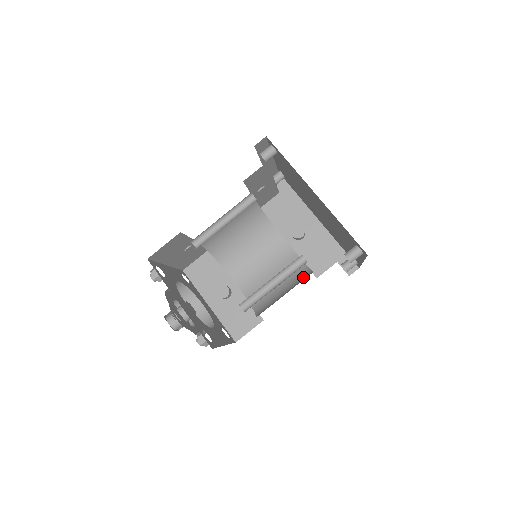
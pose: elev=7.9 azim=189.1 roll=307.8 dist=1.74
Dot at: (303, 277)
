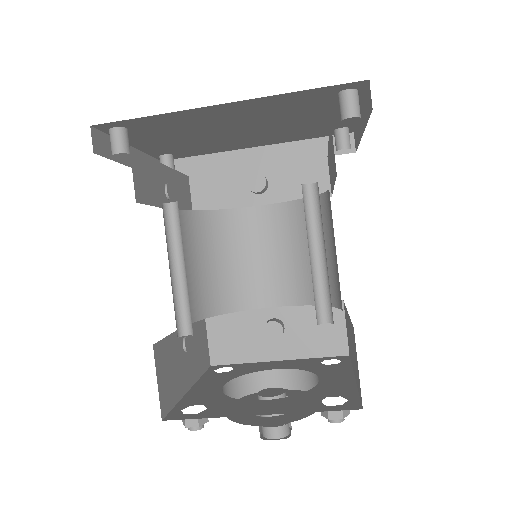
Dot at: (324, 210)
